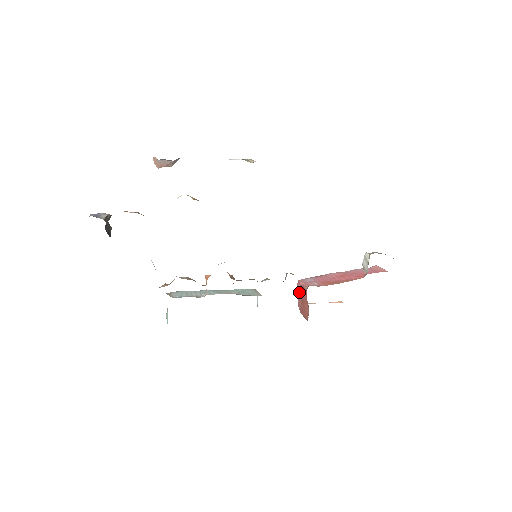
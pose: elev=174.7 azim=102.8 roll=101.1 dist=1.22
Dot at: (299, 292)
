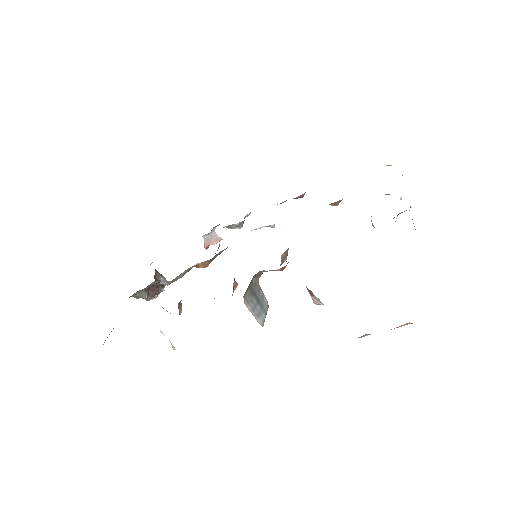
Dot at: occluded
